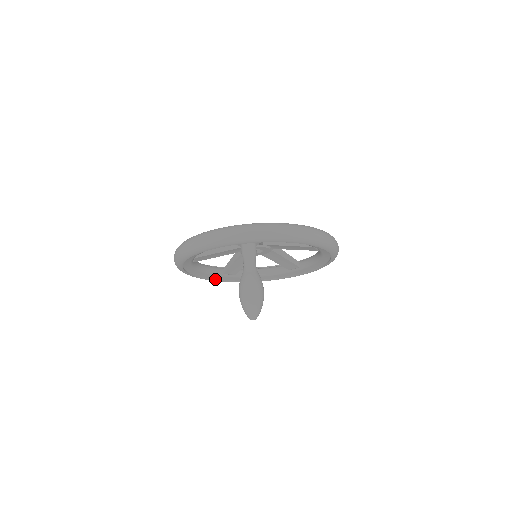
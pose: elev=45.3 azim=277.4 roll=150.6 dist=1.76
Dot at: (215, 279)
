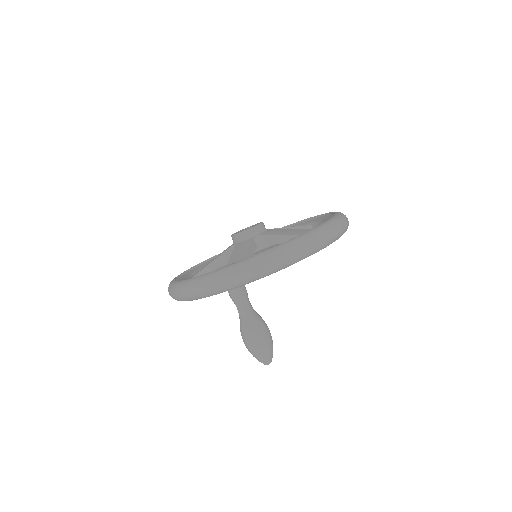
Dot at: occluded
